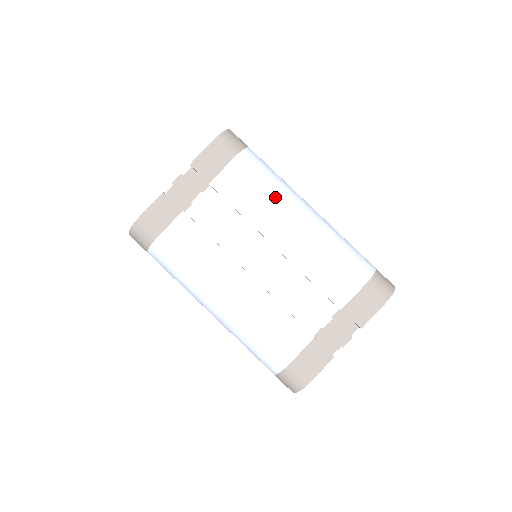
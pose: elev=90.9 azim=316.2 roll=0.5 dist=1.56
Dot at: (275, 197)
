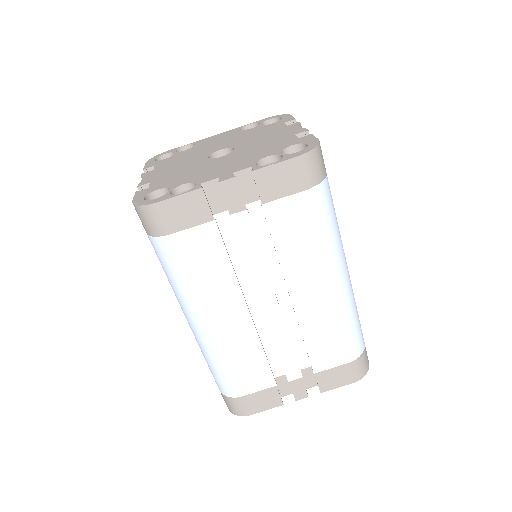
Dot at: (322, 253)
